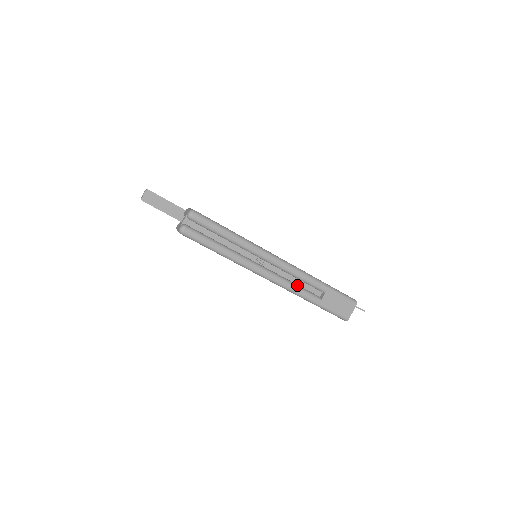
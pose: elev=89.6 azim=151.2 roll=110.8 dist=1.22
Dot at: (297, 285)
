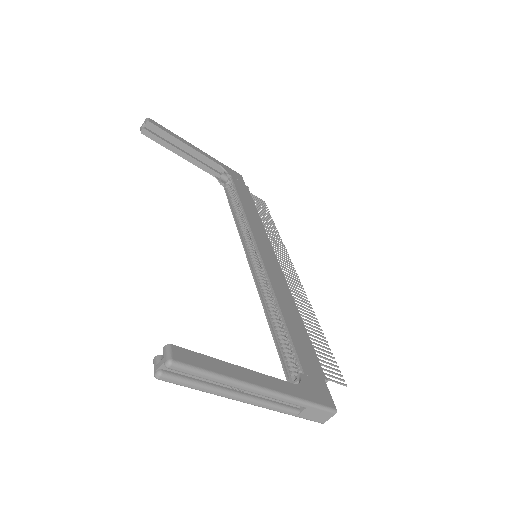
Dot at: (277, 404)
